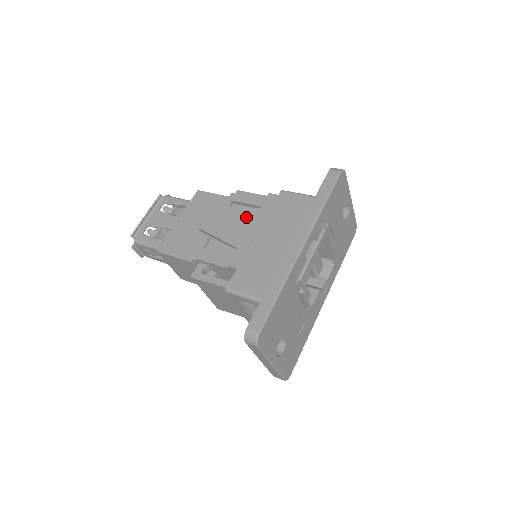
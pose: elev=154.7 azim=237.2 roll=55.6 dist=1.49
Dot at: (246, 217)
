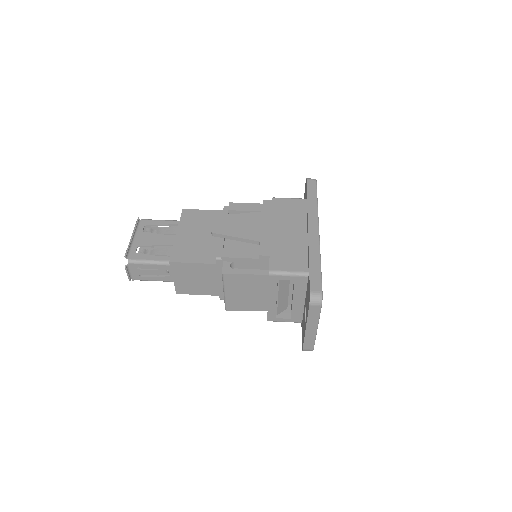
Dot at: (254, 219)
